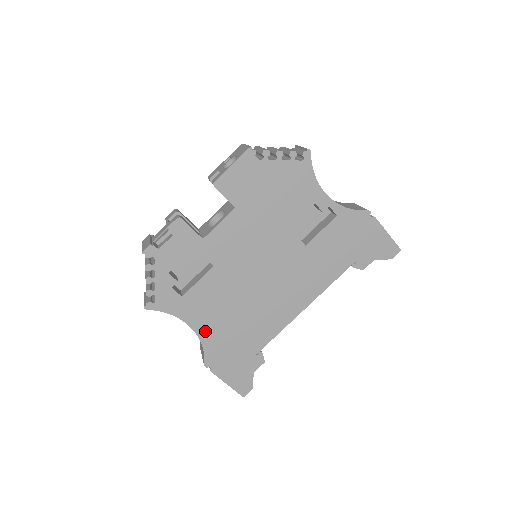
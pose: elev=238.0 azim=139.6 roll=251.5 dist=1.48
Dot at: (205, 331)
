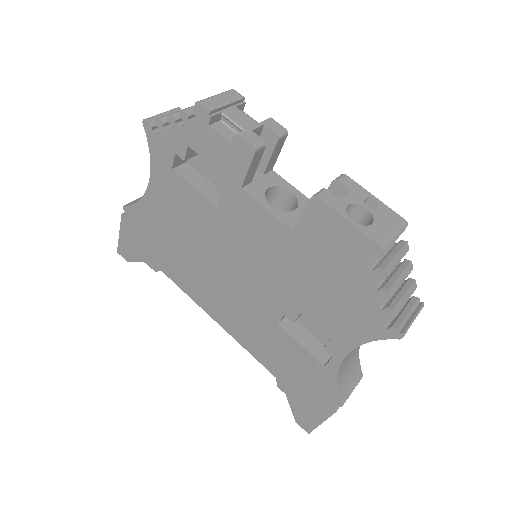
Dot at: (152, 203)
